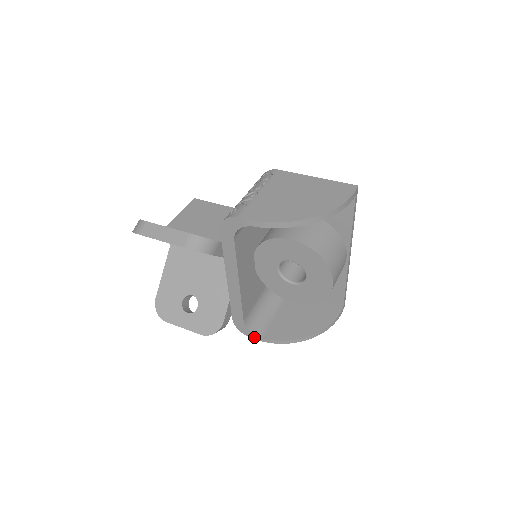
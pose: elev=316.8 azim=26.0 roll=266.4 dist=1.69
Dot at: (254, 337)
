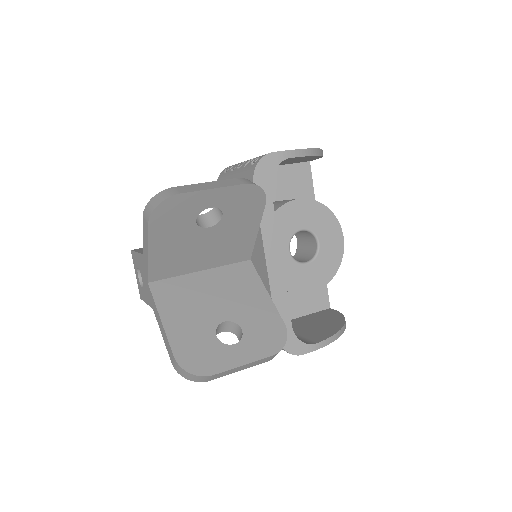
Dot at: (307, 349)
